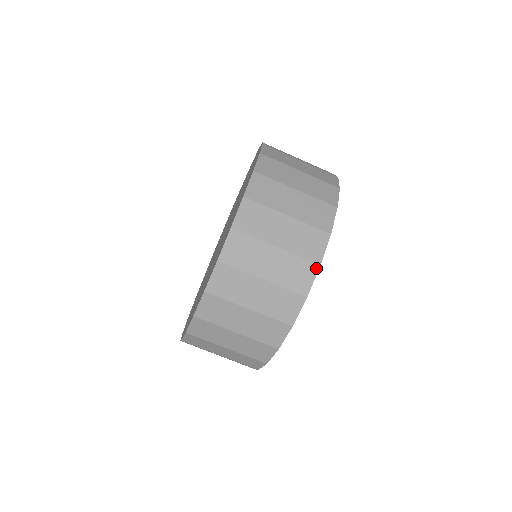
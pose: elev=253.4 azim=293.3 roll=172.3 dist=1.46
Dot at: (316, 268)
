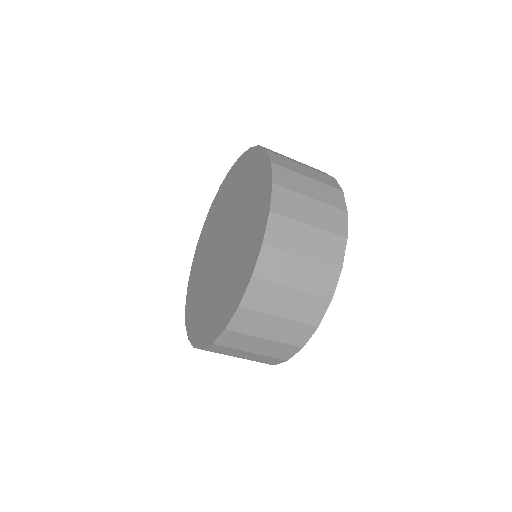
Dot at: (314, 329)
